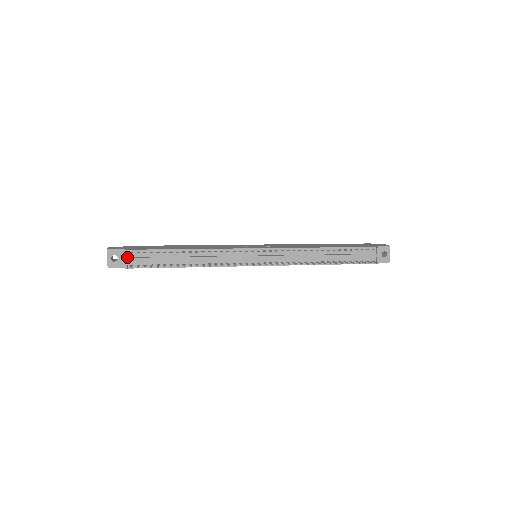
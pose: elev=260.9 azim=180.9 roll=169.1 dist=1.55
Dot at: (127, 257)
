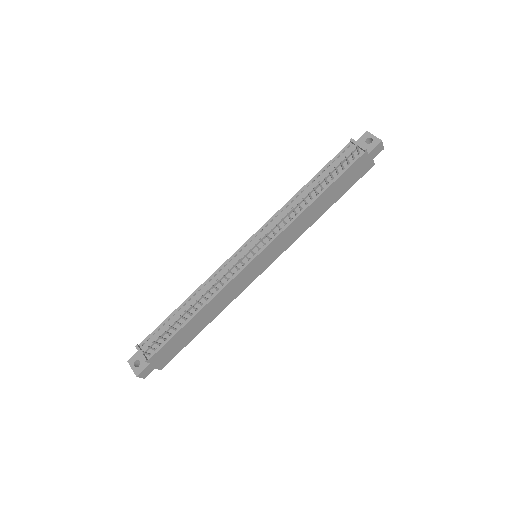
Dot at: occluded
